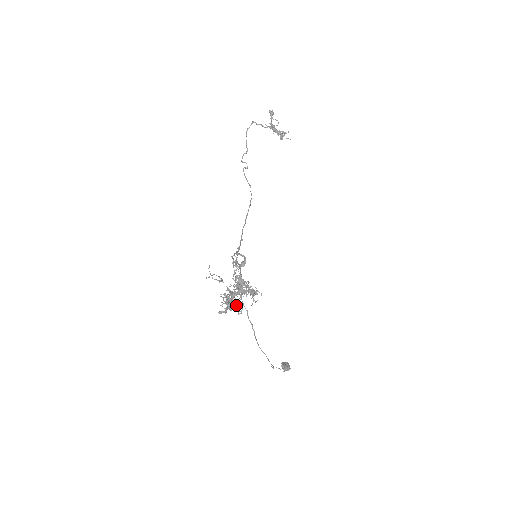
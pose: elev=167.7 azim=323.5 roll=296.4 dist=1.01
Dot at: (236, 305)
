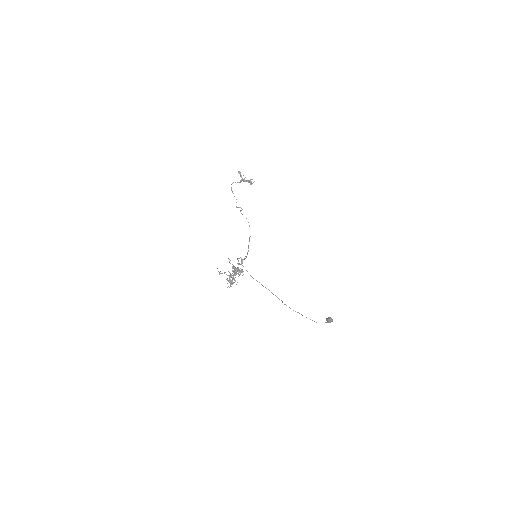
Dot at: occluded
